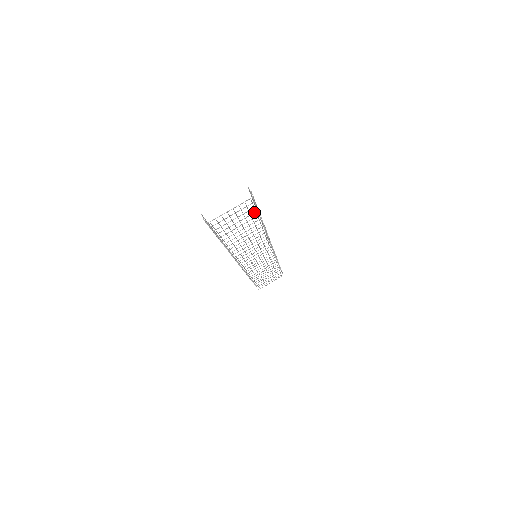
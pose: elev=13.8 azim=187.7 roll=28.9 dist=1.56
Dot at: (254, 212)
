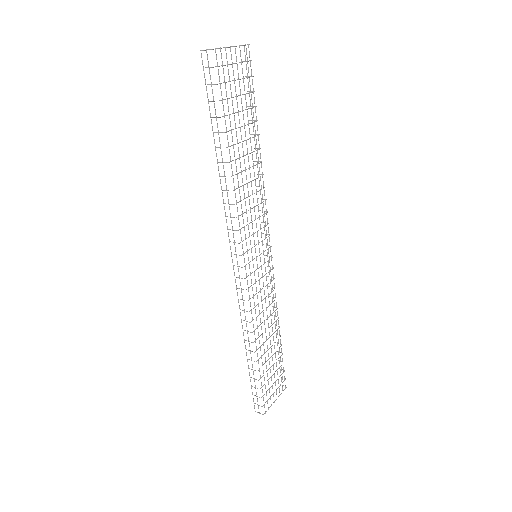
Dot at: (251, 92)
